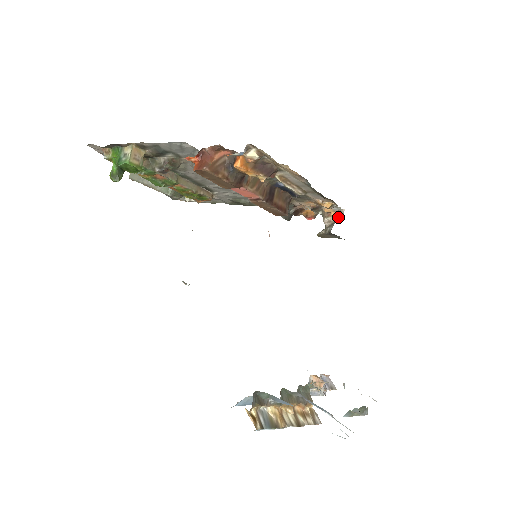
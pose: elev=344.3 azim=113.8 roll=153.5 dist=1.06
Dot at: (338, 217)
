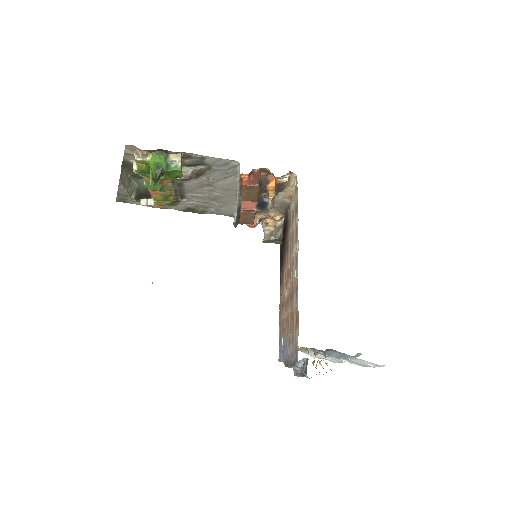
Dot at: (276, 227)
